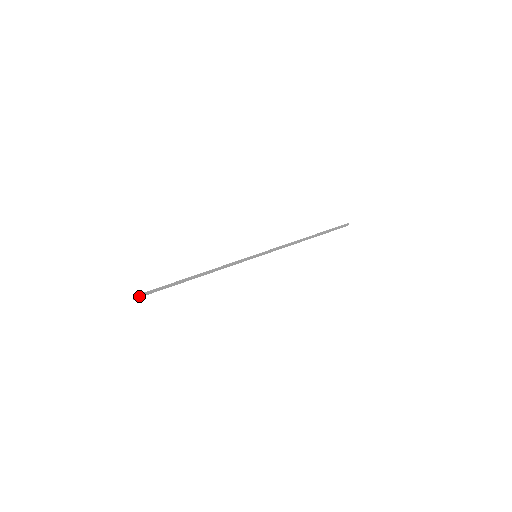
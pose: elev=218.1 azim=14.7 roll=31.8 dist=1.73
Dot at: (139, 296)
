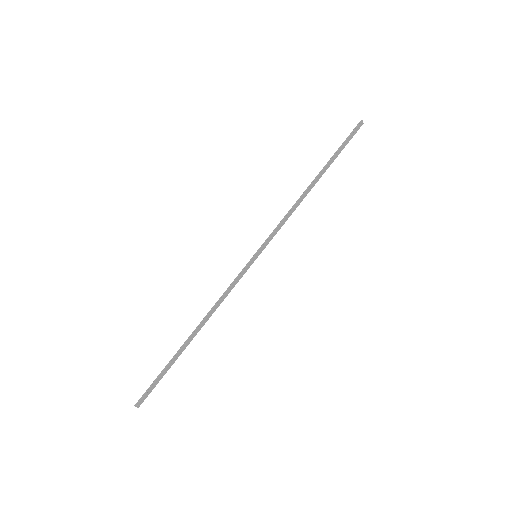
Dot at: (142, 400)
